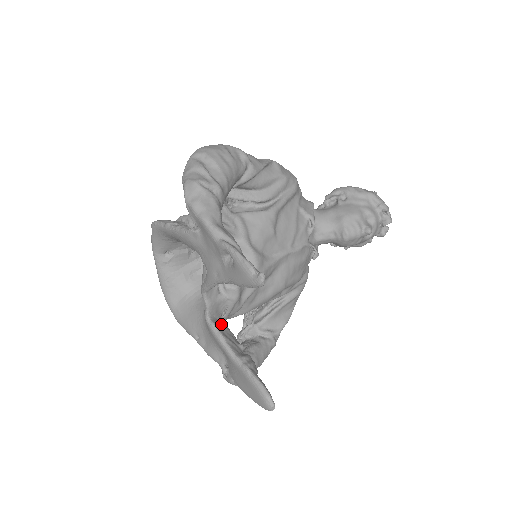
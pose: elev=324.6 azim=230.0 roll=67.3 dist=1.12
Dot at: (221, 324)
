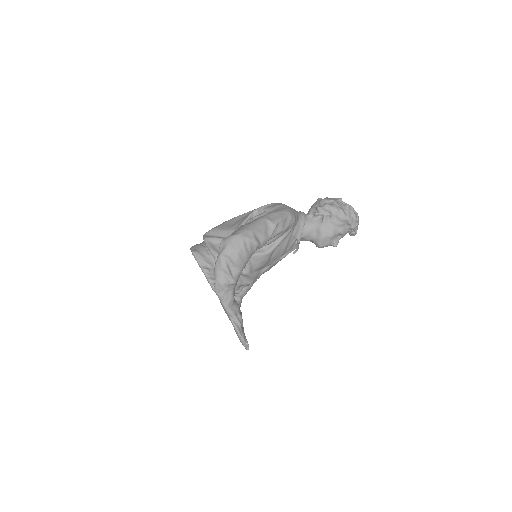
Dot at: occluded
